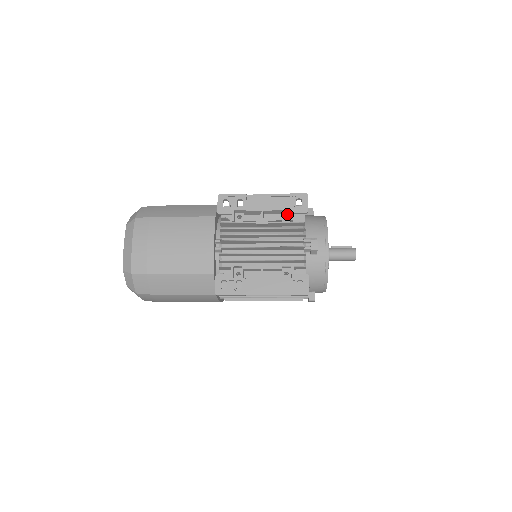
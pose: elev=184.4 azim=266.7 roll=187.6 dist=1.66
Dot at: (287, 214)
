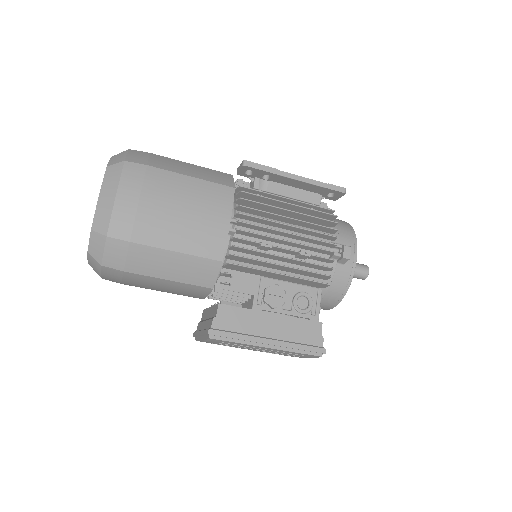
Dot at: occluded
